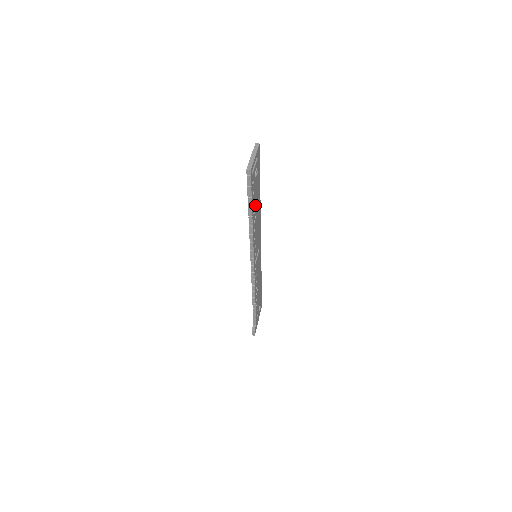
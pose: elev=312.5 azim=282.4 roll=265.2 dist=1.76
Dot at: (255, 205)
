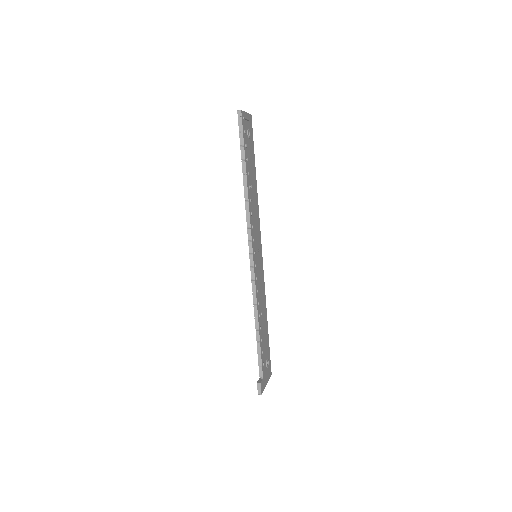
Dot at: (250, 171)
